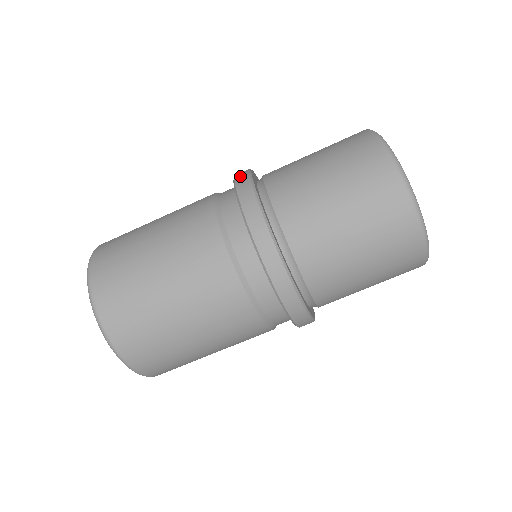
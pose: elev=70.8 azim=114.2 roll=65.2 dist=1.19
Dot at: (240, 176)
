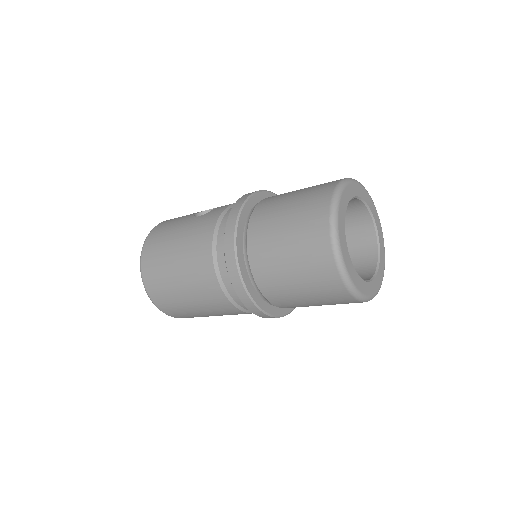
Dot at: (232, 216)
